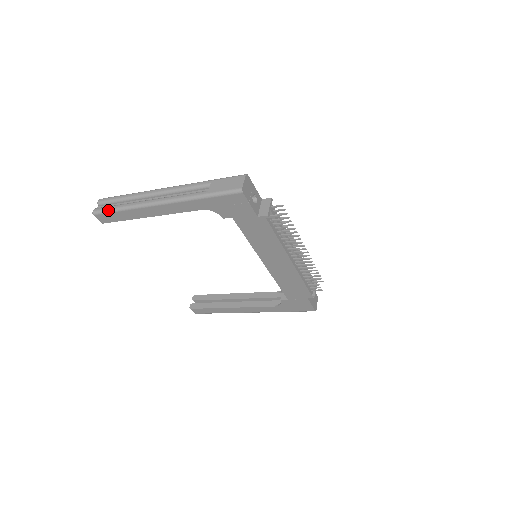
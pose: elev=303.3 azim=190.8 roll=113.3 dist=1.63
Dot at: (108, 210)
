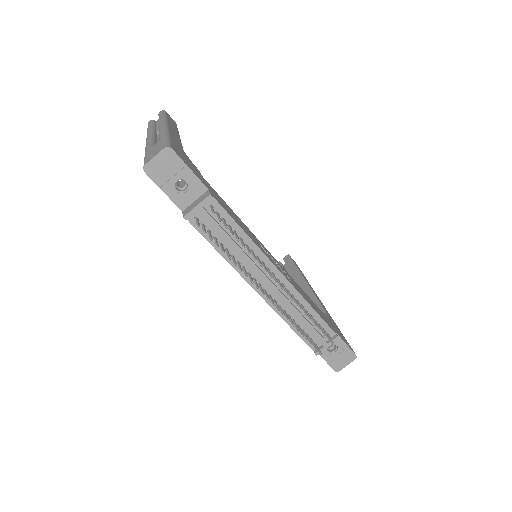
Dot at: occluded
